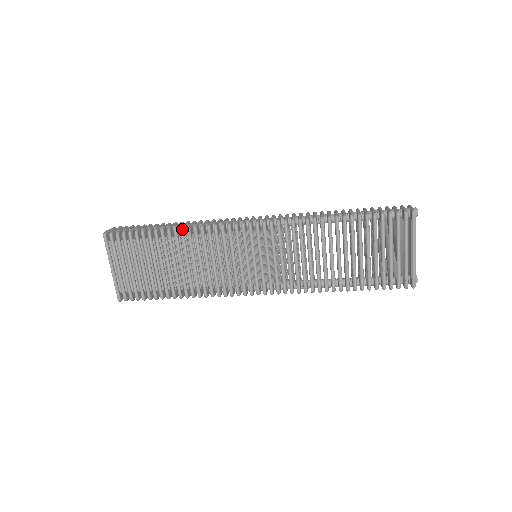
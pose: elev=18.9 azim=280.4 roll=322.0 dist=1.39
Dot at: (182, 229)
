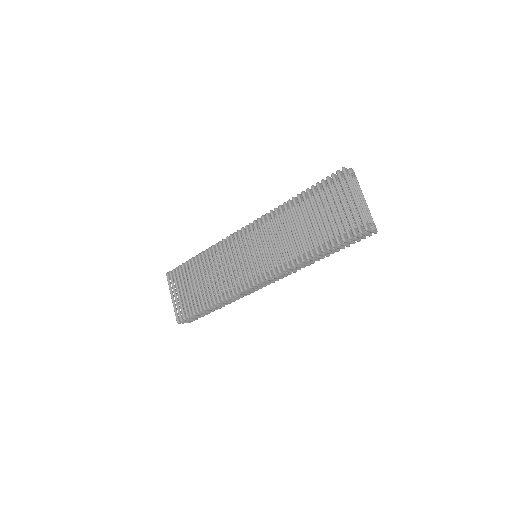
Dot at: (205, 250)
